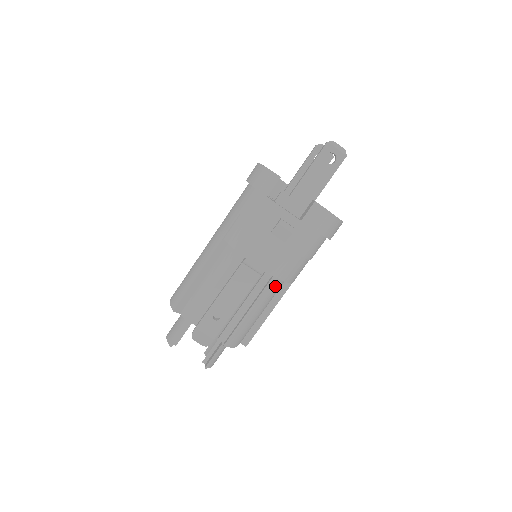
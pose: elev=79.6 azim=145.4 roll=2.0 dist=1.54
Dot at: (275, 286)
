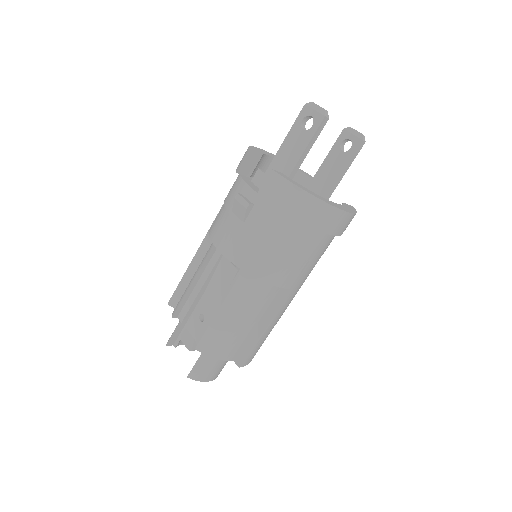
Dot at: (251, 285)
